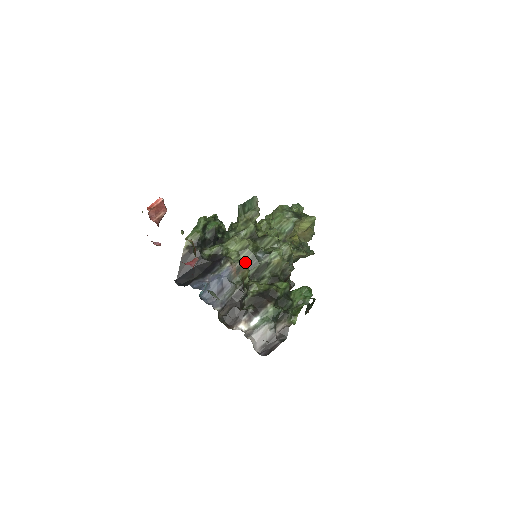
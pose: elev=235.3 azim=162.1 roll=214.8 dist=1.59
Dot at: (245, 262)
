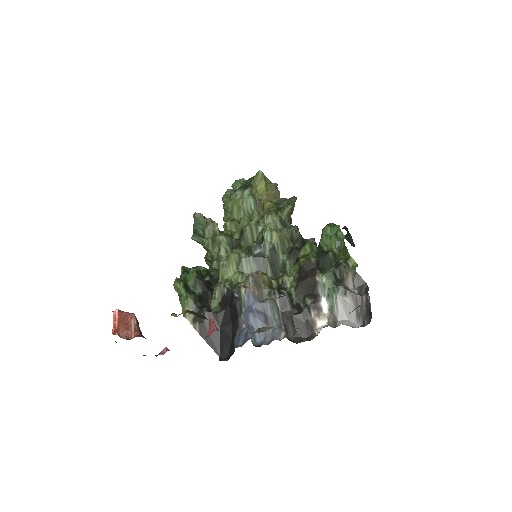
Dot at: occluded
